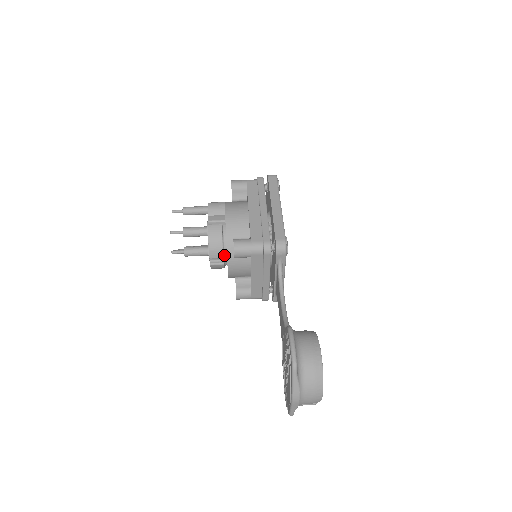
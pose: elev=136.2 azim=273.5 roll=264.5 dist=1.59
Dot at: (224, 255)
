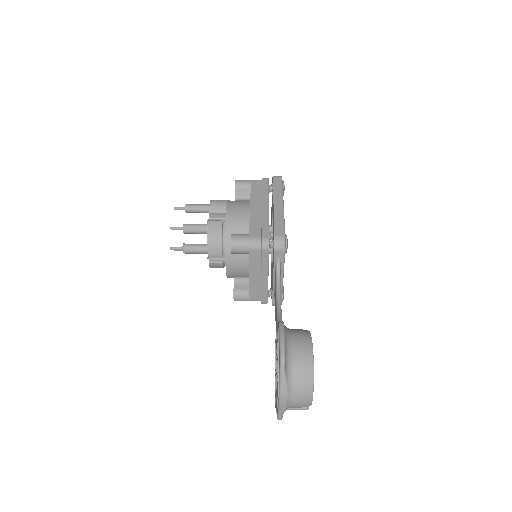
Dot at: (223, 253)
